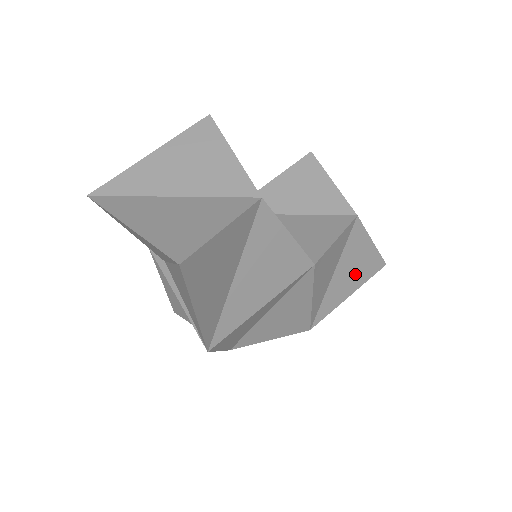
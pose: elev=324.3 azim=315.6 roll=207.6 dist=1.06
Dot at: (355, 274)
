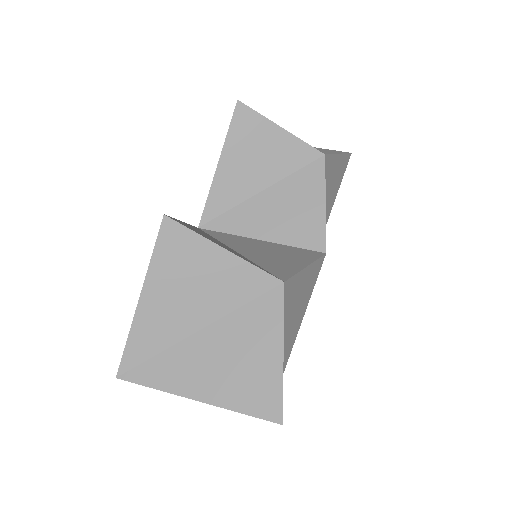
Dot at: (333, 188)
